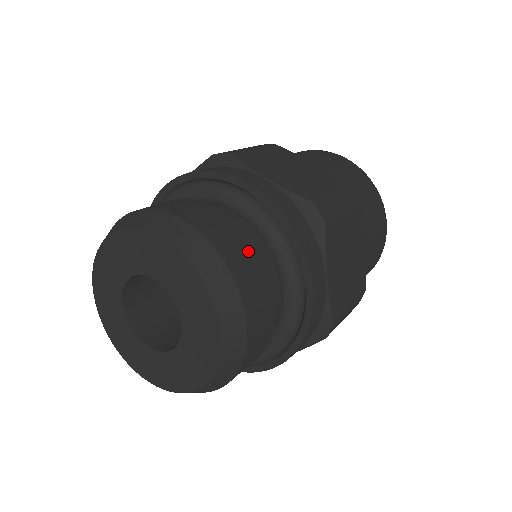
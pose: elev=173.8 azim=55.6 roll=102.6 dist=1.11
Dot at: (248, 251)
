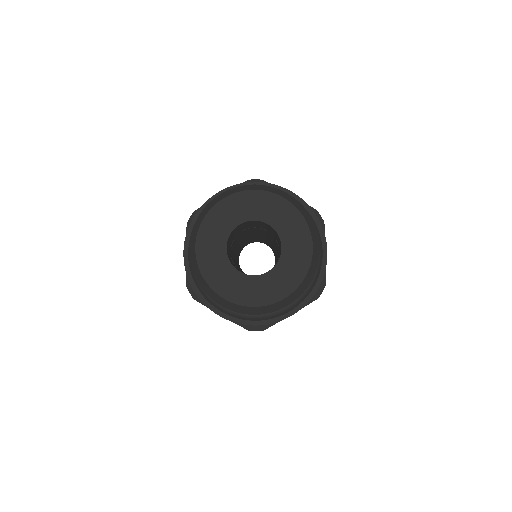
Dot at: occluded
